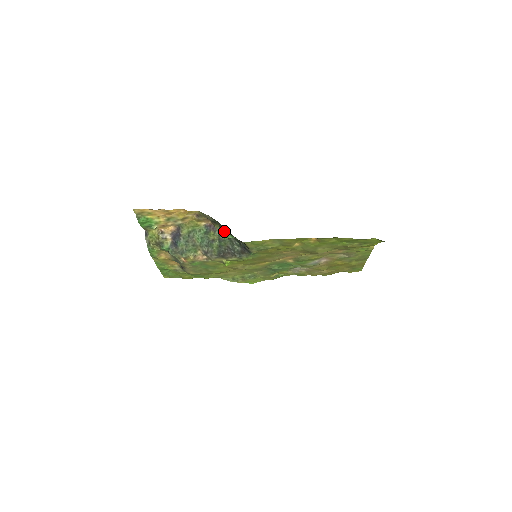
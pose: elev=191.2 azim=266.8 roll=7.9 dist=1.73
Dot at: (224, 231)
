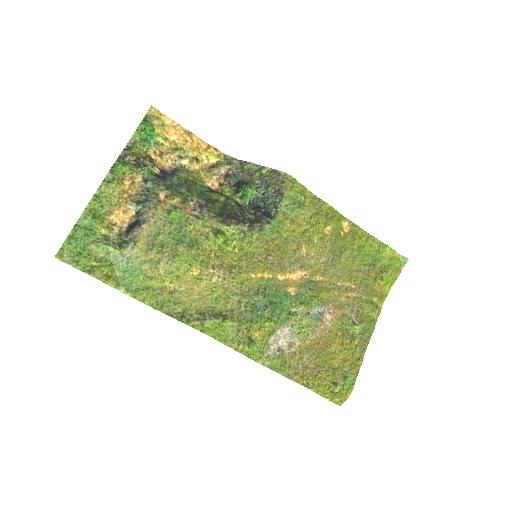
Dot at: (248, 182)
